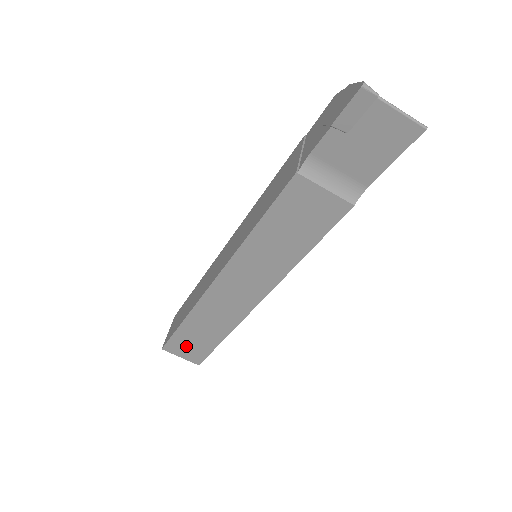
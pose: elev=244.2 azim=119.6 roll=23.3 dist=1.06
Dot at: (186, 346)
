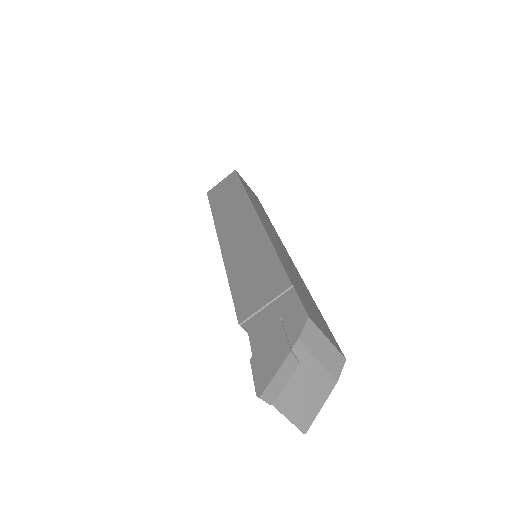
Dot at: occluded
